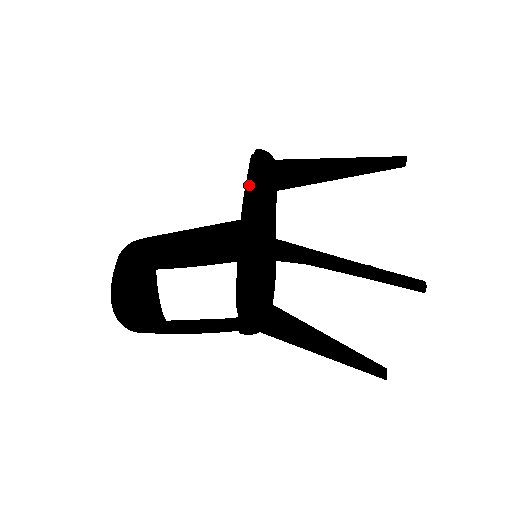
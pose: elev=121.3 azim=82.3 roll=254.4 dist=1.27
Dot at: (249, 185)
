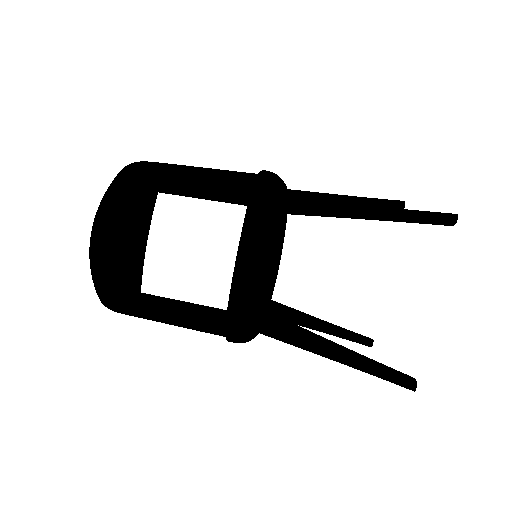
Dot at: occluded
